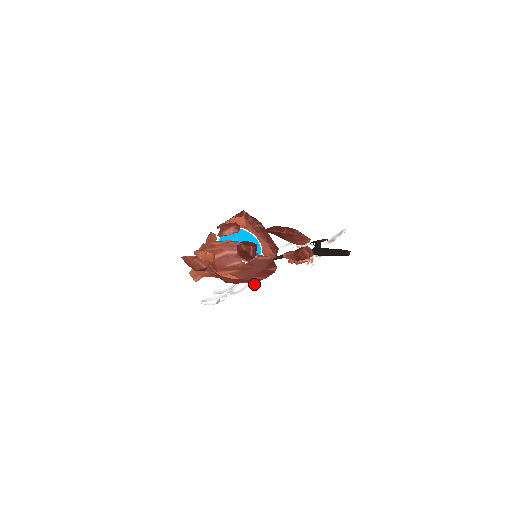
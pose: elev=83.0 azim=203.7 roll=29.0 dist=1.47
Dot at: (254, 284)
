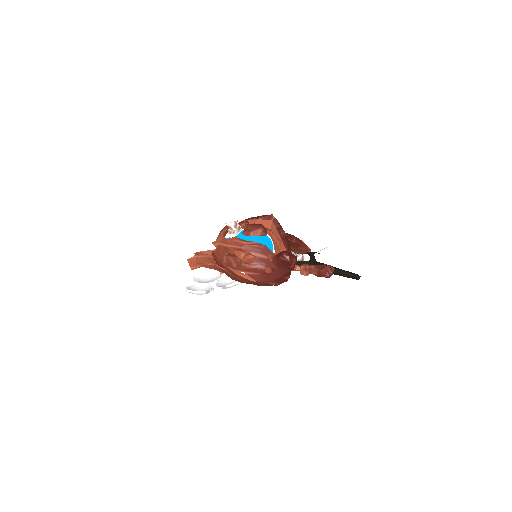
Dot at: occluded
